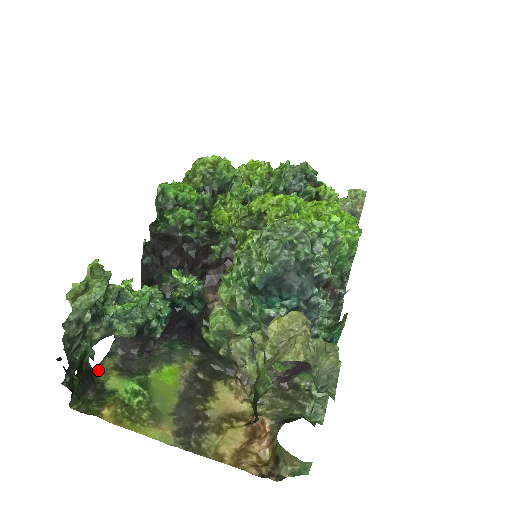
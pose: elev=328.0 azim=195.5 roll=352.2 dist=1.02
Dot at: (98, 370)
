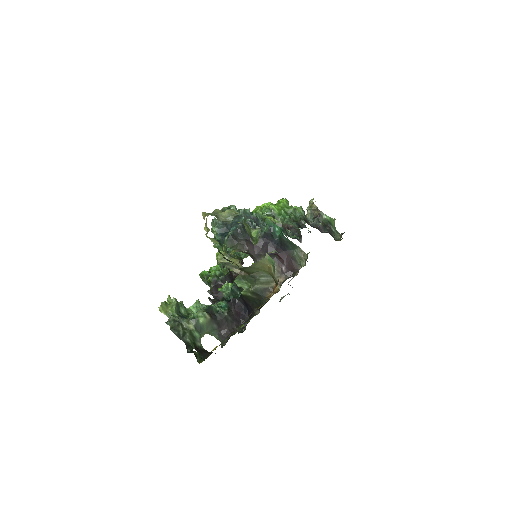
Dot at: occluded
